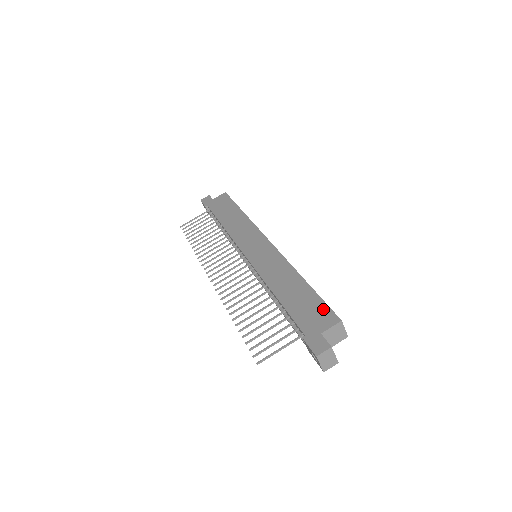
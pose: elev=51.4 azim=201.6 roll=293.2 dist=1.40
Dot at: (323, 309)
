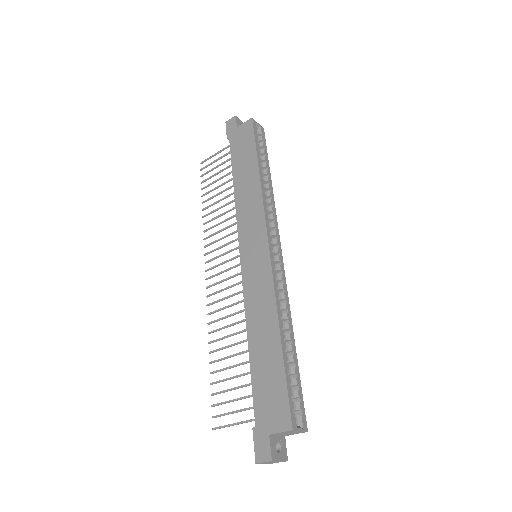
Dot at: (282, 400)
